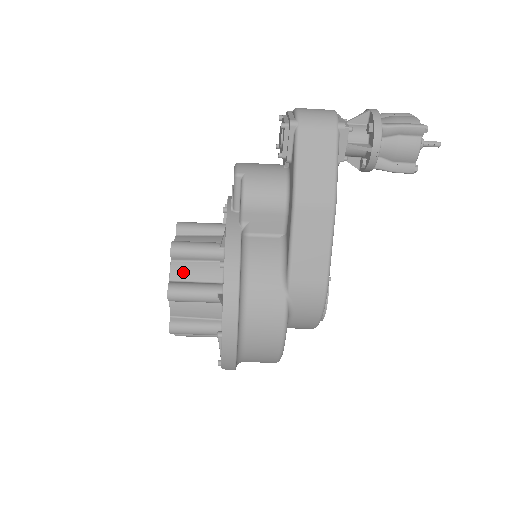
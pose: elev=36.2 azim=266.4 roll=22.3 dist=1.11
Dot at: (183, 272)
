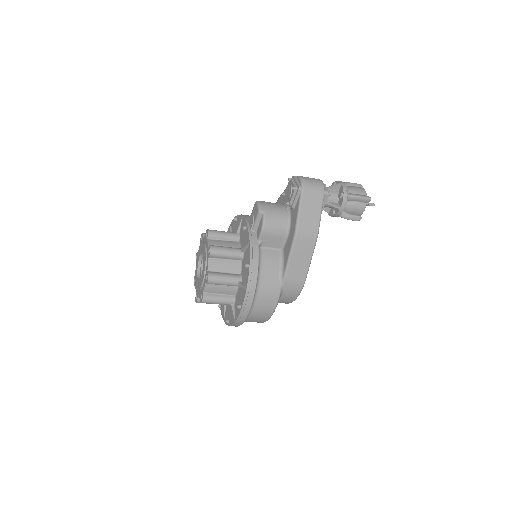
Dot at: (216, 266)
